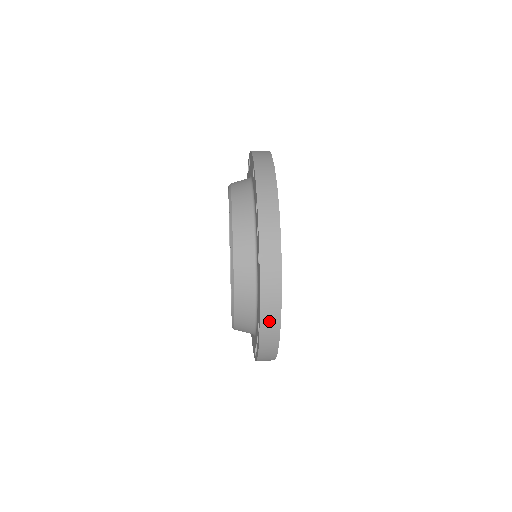
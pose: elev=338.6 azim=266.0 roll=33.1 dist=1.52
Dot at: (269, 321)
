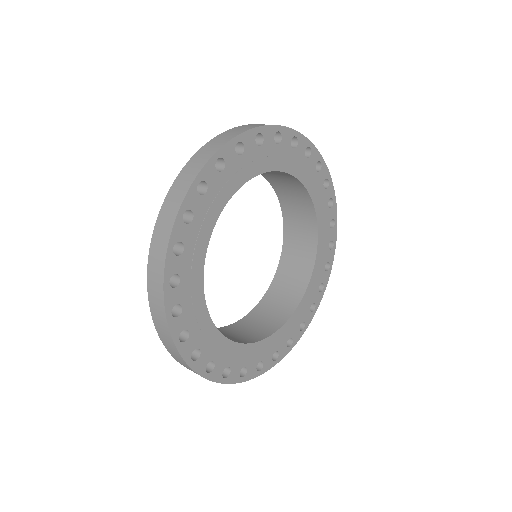
Dot at: occluded
